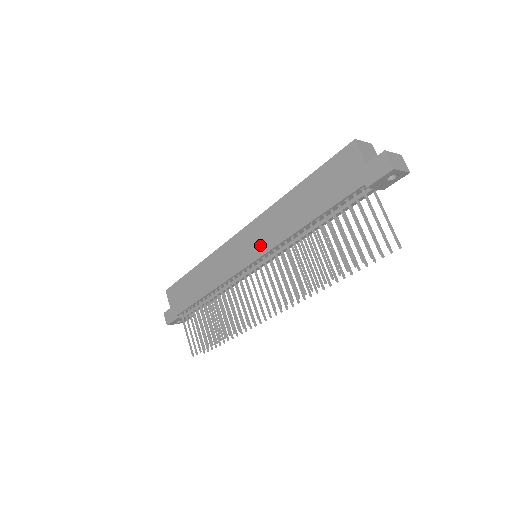
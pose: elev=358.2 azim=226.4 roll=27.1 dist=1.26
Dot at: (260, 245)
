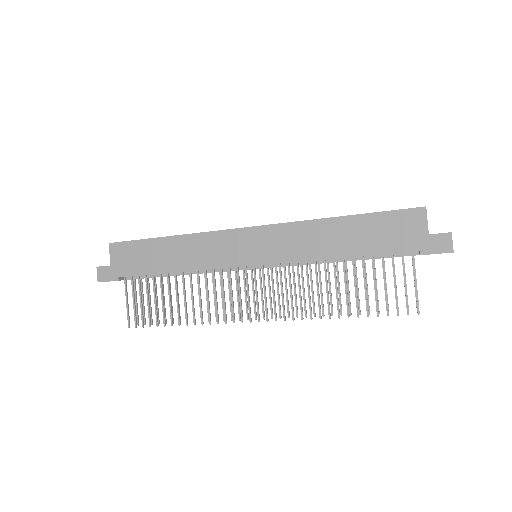
Dot at: (274, 252)
